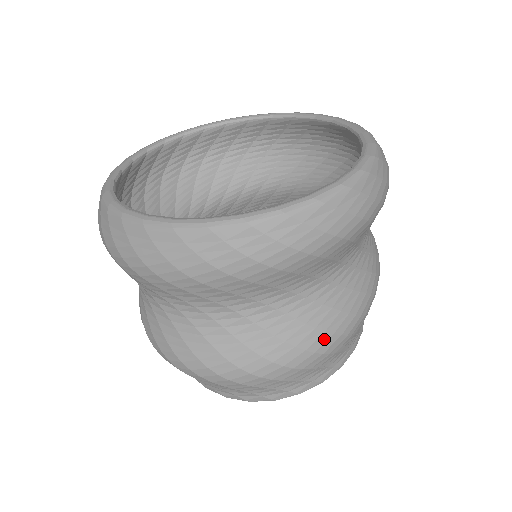
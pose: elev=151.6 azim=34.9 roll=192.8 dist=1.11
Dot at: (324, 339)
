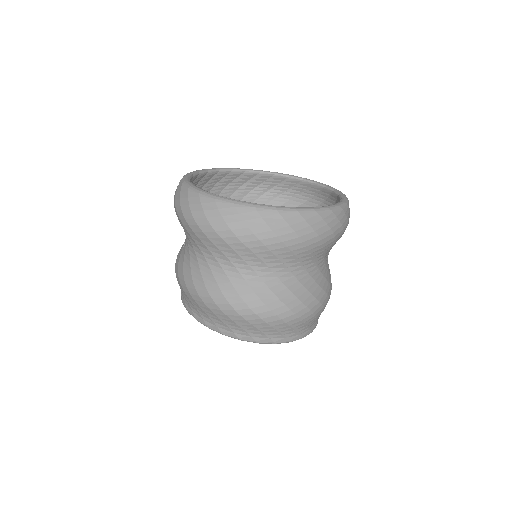
Dot at: (330, 289)
